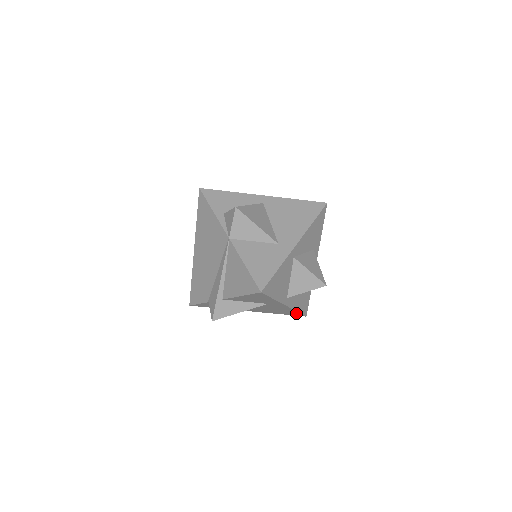
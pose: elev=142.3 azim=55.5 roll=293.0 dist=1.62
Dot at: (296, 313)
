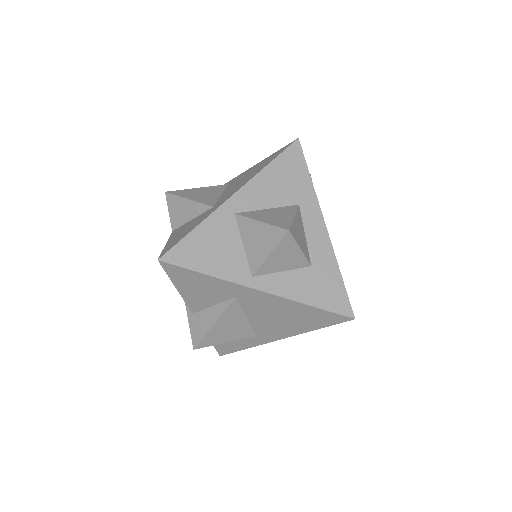
Dot at: (322, 313)
